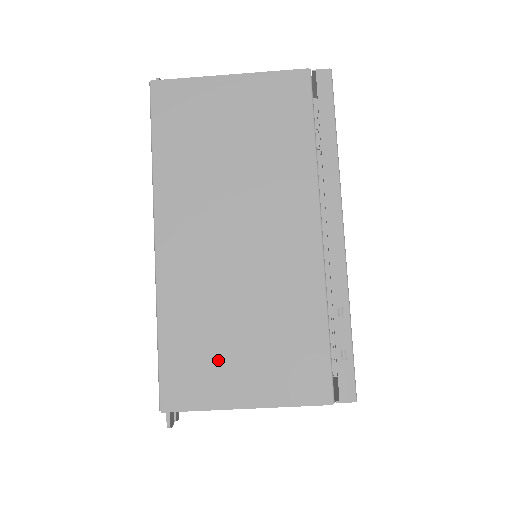
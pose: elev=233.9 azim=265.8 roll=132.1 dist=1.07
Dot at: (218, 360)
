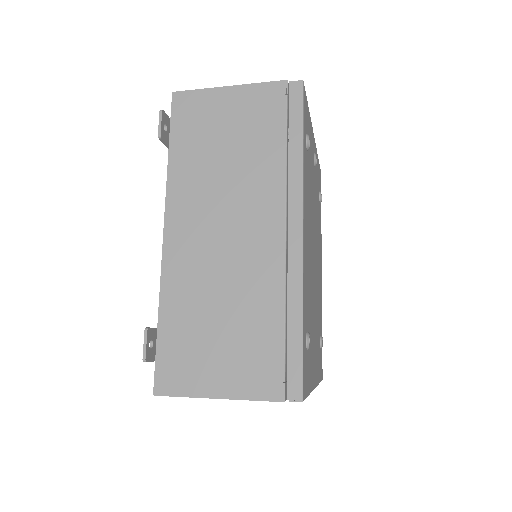
Dot at: occluded
